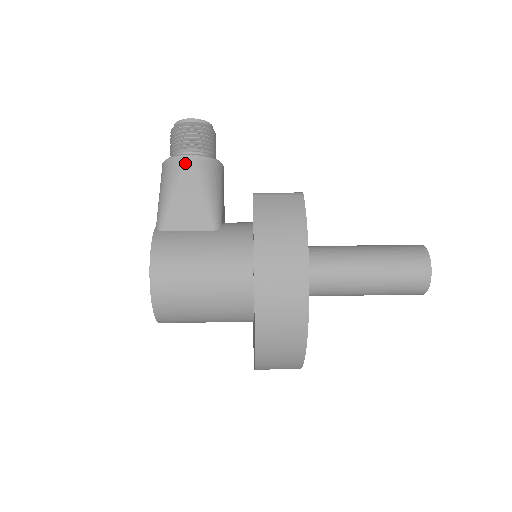
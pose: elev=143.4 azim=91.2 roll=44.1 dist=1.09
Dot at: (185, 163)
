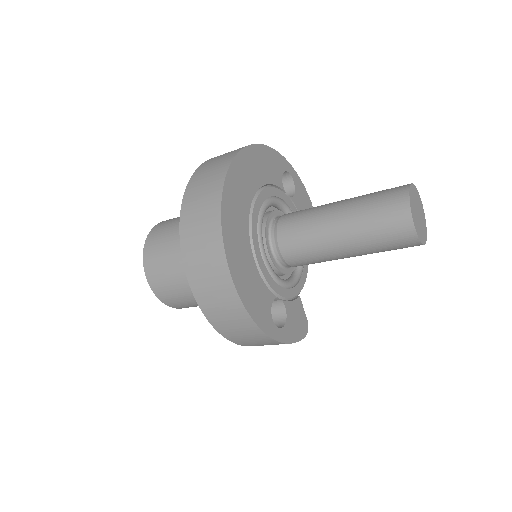
Dot at: occluded
